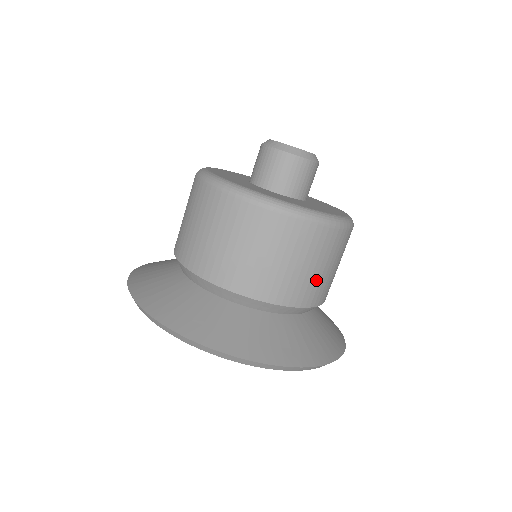
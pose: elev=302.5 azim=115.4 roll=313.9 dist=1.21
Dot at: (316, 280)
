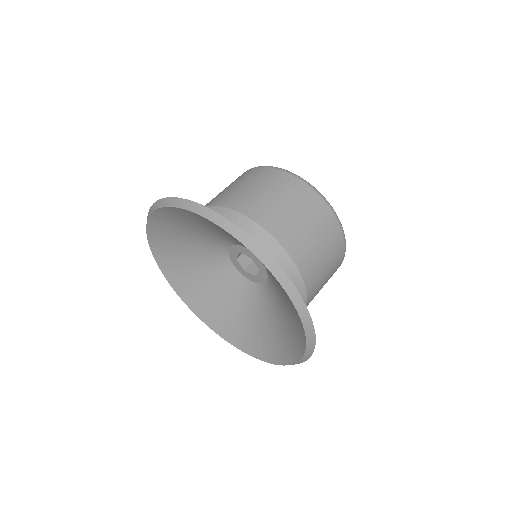
Dot at: (309, 246)
